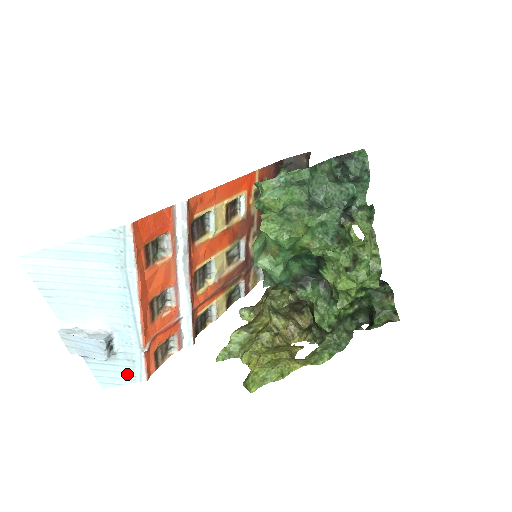
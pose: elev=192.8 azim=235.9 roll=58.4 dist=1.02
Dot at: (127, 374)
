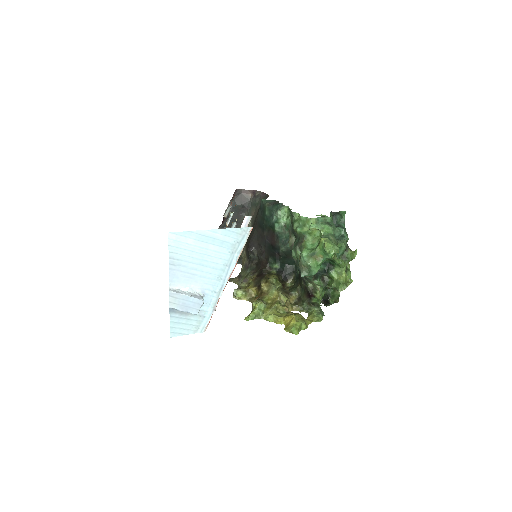
Dot at: (194, 326)
